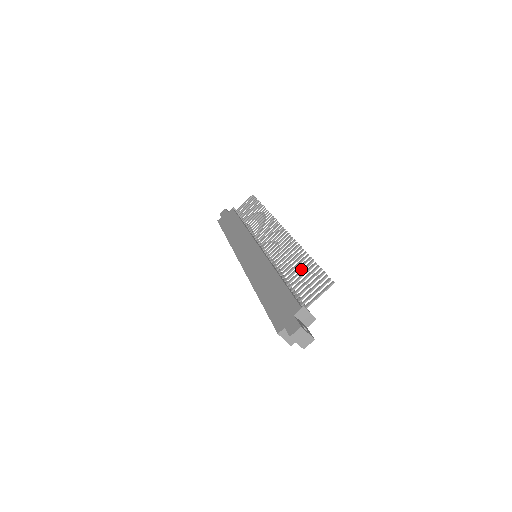
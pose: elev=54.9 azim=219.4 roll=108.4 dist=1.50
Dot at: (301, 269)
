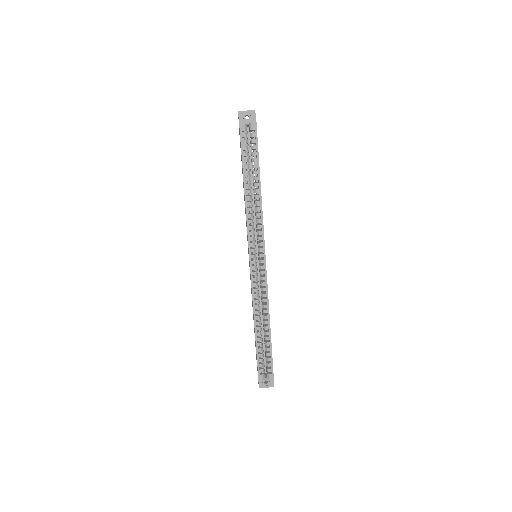
Dot at: occluded
